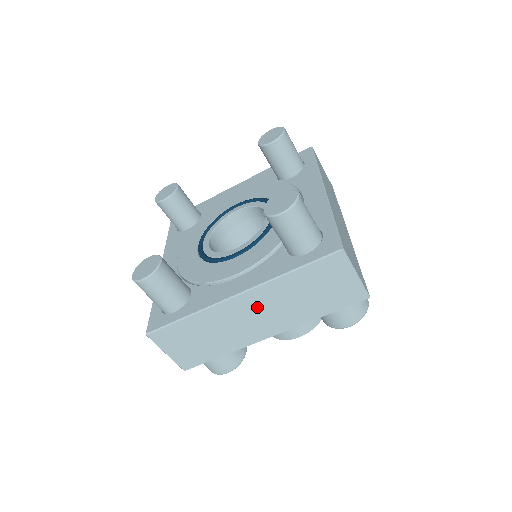
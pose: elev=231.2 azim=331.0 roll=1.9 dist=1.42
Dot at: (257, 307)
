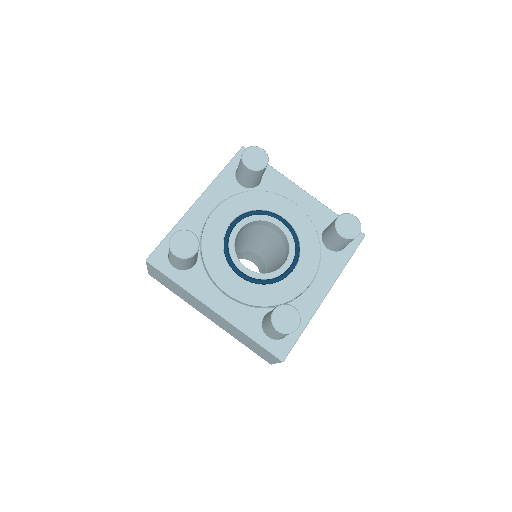
Dot at: occluded
